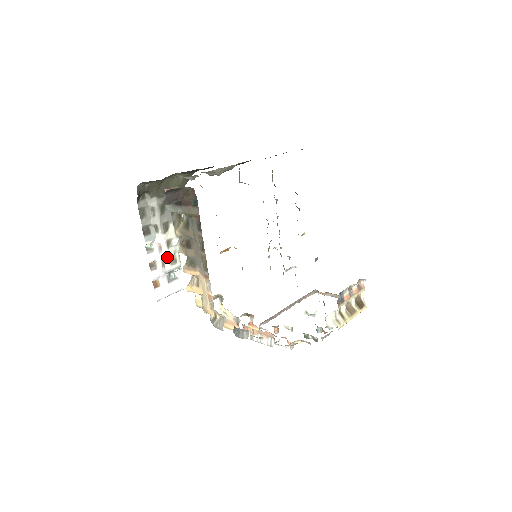
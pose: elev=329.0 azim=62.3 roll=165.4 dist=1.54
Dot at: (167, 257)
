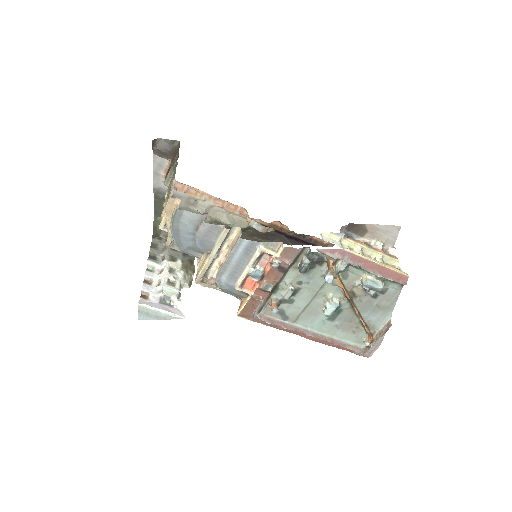
Dot at: (165, 277)
